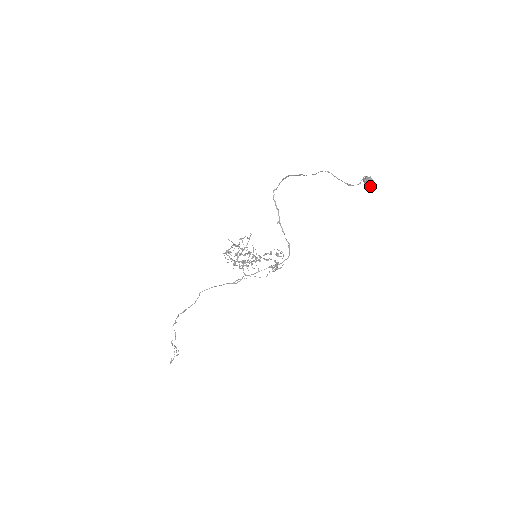
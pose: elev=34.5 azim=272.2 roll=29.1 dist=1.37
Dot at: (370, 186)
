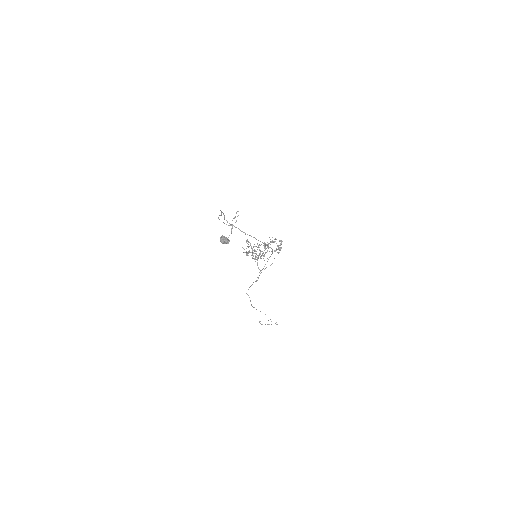
Dot at: (225, 243)
